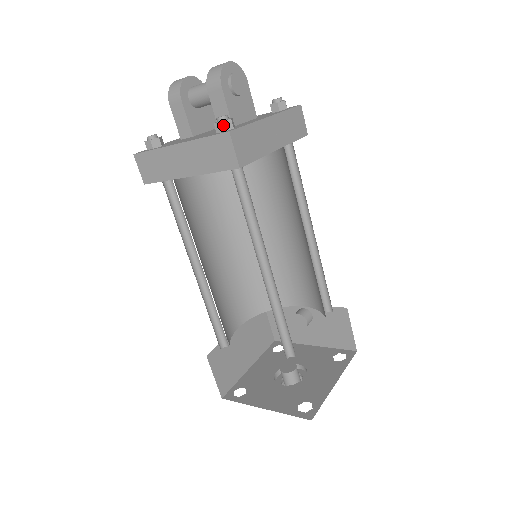
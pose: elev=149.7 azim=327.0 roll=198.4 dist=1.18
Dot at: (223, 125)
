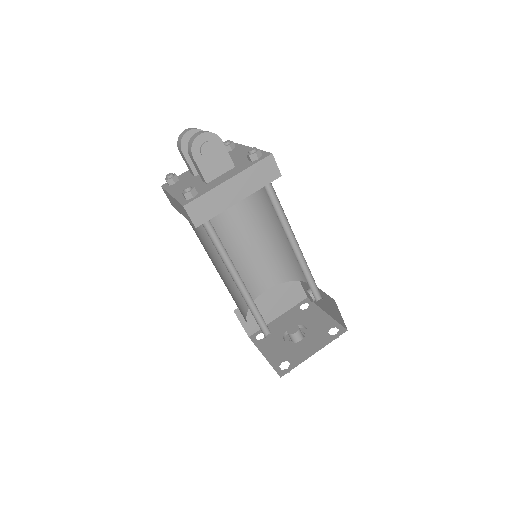
Dot at: (185, 196)
